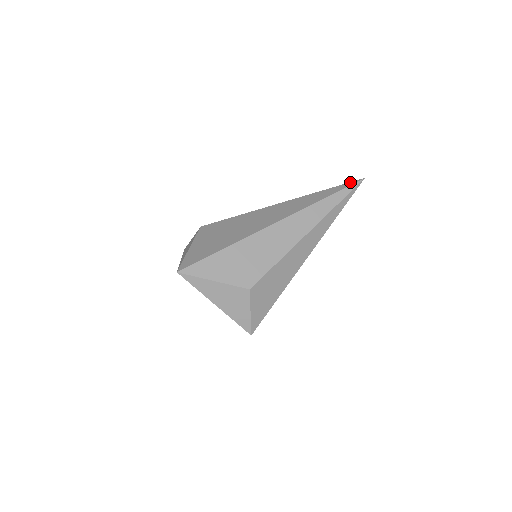
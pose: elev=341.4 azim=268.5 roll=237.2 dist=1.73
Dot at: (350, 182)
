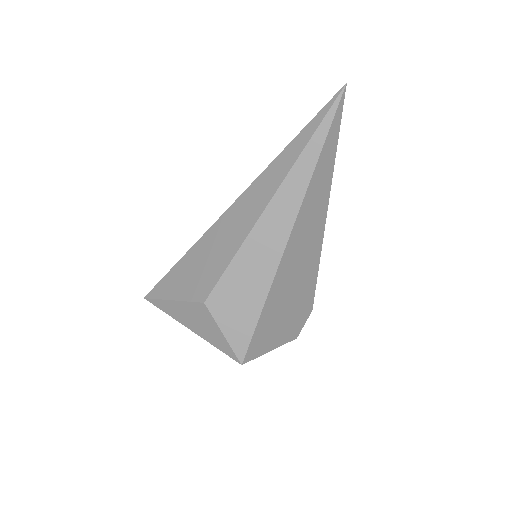
Dot at: (328, 102)
